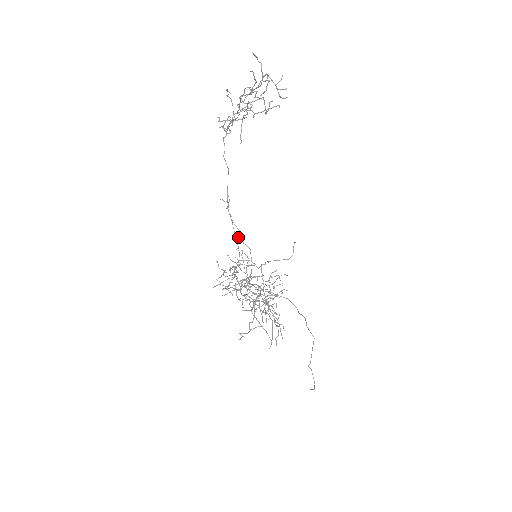
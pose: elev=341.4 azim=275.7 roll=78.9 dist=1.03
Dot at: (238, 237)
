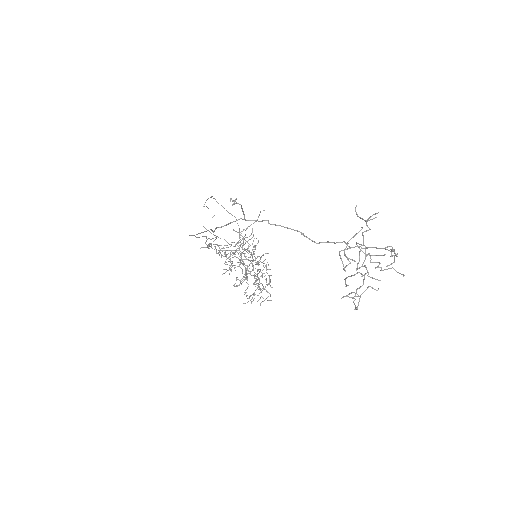
Dot at: (211, 245)
